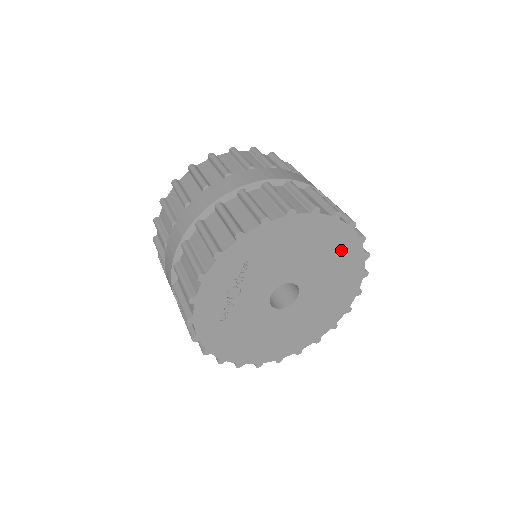
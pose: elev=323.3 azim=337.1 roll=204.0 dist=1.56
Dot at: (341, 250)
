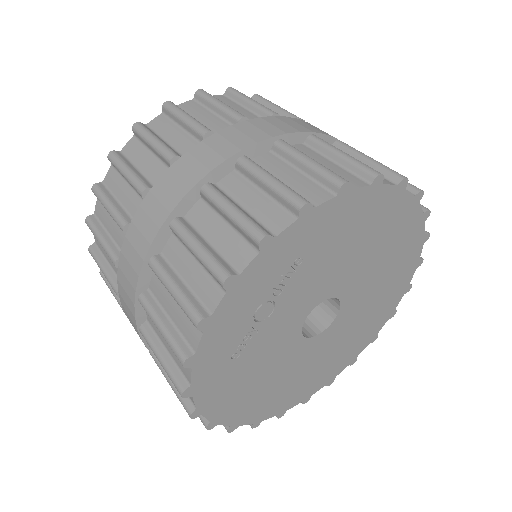
Dot at: (402, 251)
